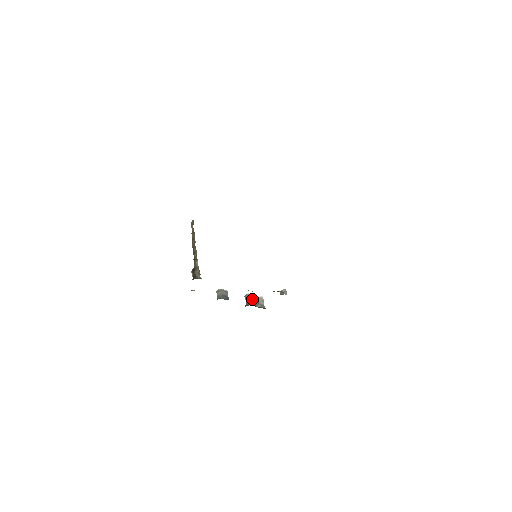
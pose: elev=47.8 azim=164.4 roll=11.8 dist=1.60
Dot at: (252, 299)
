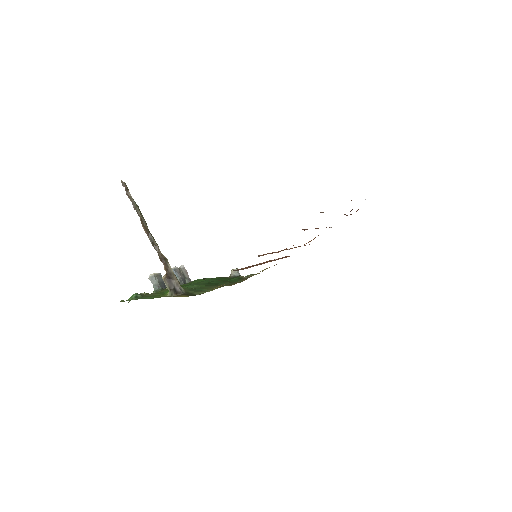
Dot at: (180, 274)
